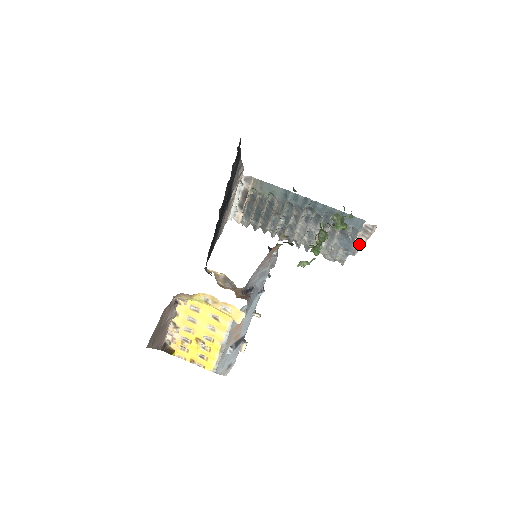
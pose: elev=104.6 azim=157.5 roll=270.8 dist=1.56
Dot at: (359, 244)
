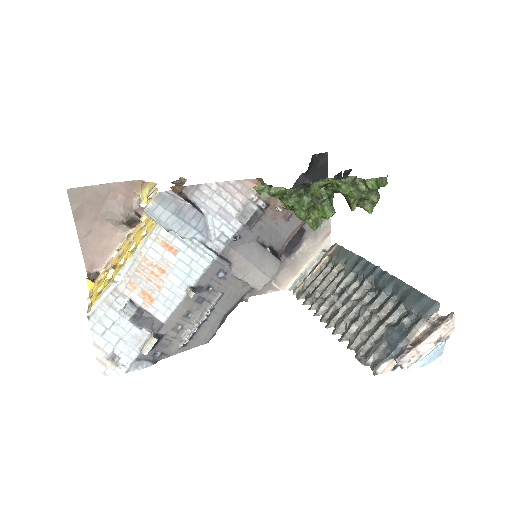
Dot at: (415, 344)
